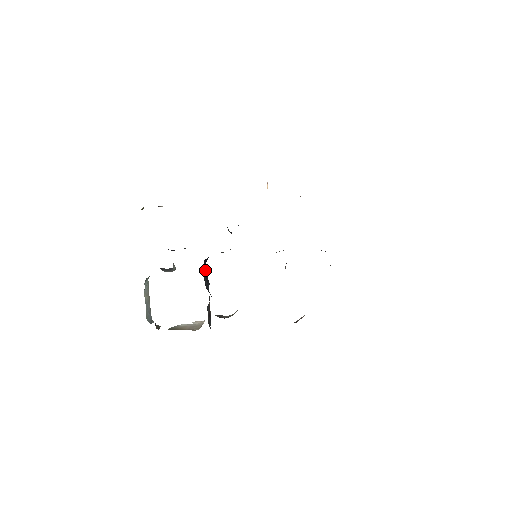
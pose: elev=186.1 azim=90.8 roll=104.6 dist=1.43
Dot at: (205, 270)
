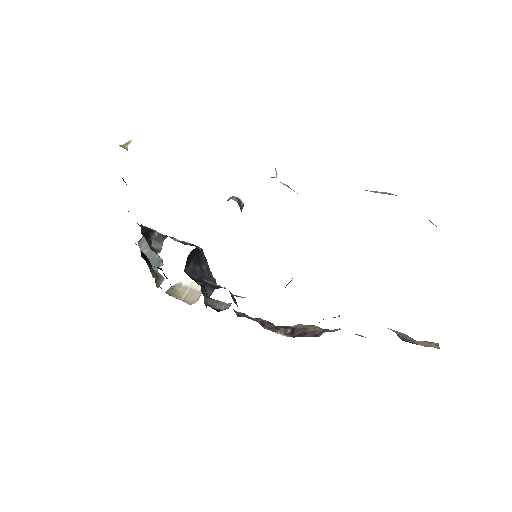
Dot at: (195, 255)
